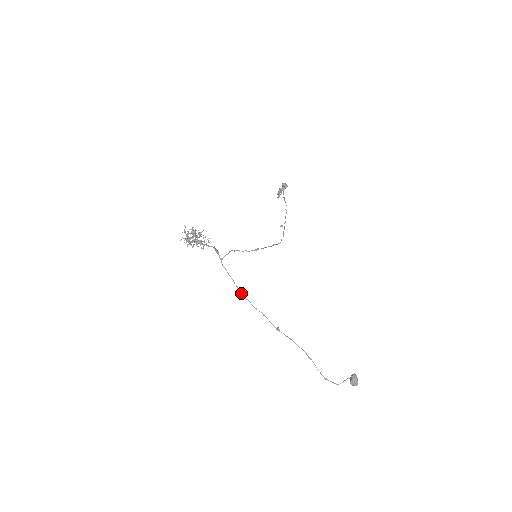
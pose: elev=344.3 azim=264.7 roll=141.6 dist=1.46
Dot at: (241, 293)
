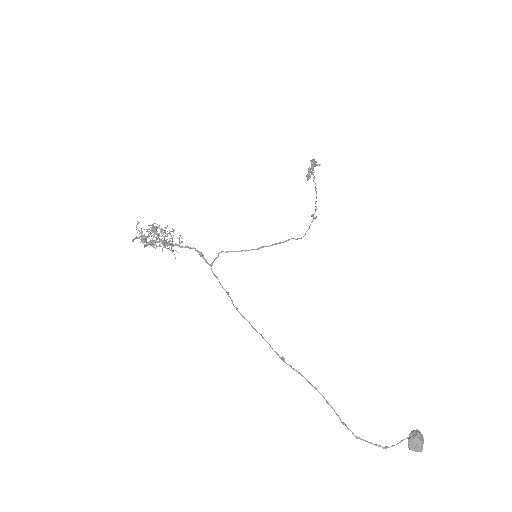
Dot at: (236, 309)
